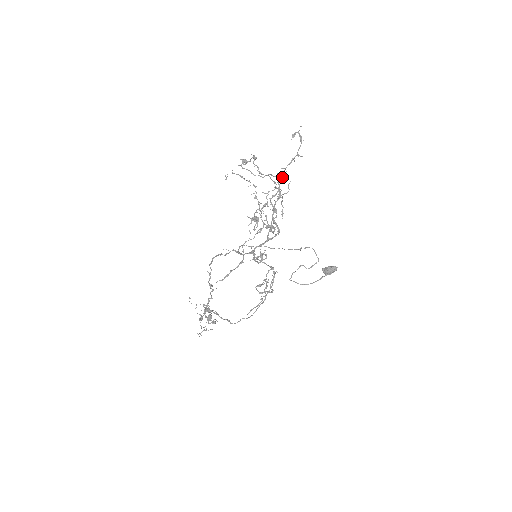
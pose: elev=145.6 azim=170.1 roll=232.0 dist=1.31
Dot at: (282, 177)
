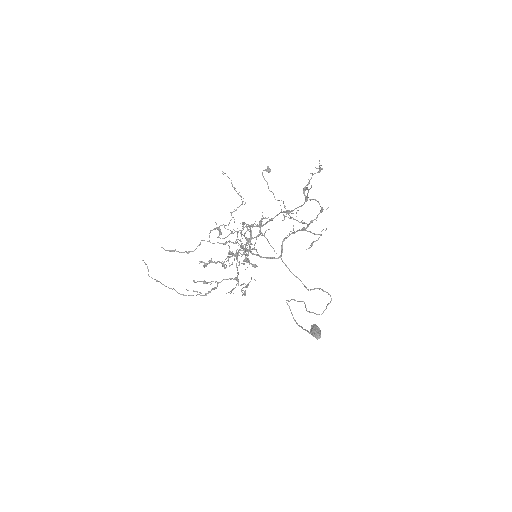
Dot at: (264, 218)
